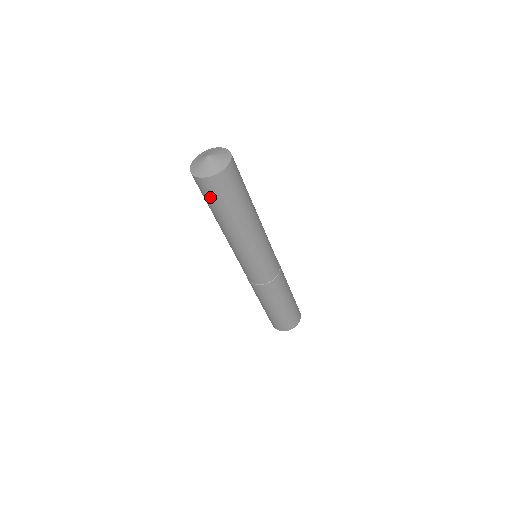
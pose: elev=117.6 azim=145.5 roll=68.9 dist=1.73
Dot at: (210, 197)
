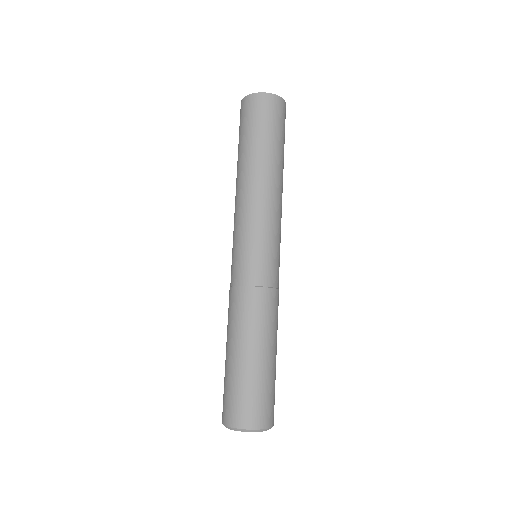
Dot at: (240, 127)
